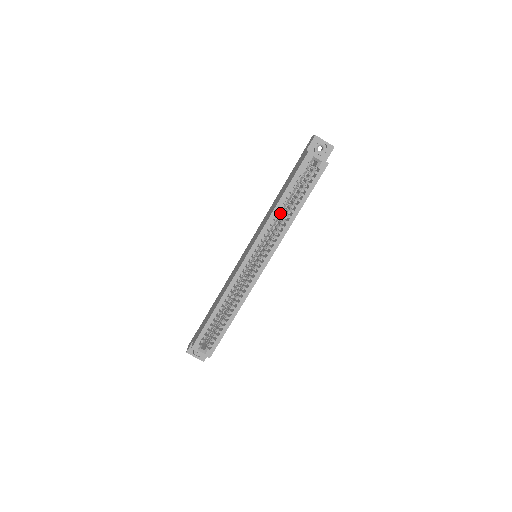
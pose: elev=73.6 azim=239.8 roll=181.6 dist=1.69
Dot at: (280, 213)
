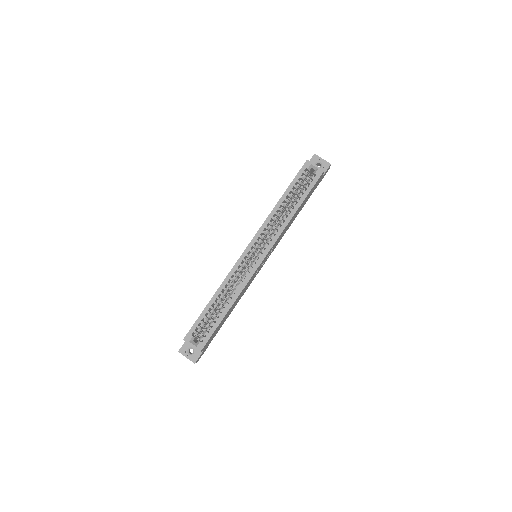
Dot at: (280, 213)
